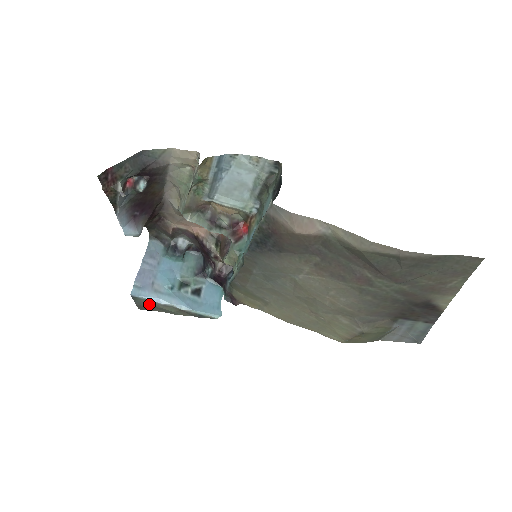
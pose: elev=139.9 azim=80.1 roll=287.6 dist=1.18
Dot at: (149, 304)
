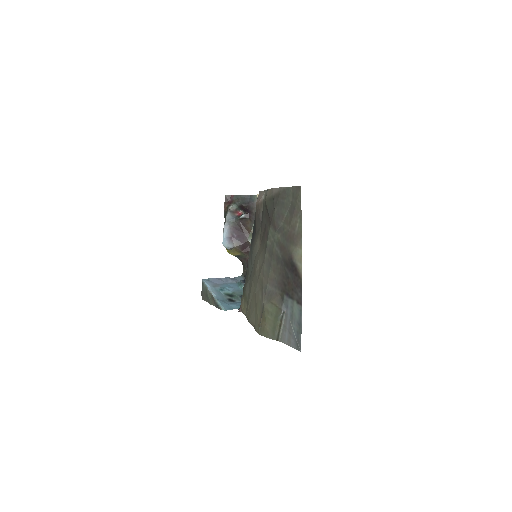
Dot at: (205, 291)
